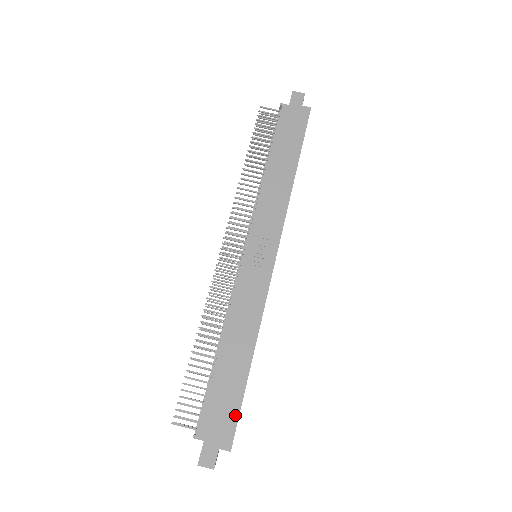
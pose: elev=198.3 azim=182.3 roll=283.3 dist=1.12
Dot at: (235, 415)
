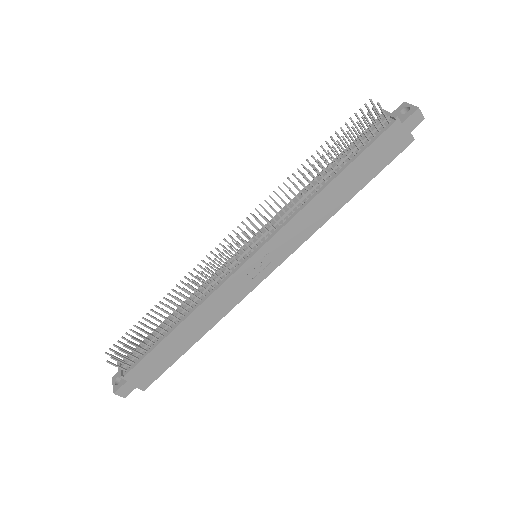
Dot at: (161, 371)
